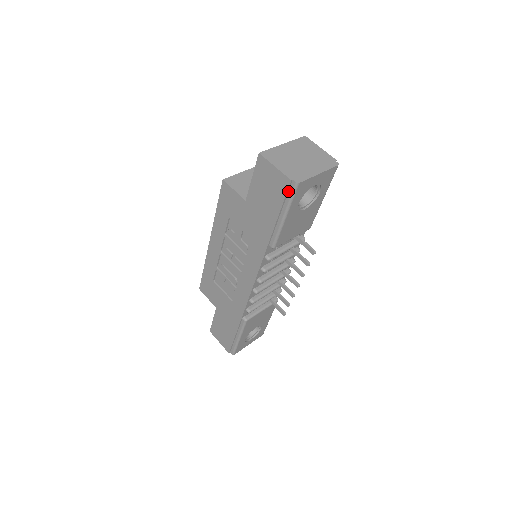
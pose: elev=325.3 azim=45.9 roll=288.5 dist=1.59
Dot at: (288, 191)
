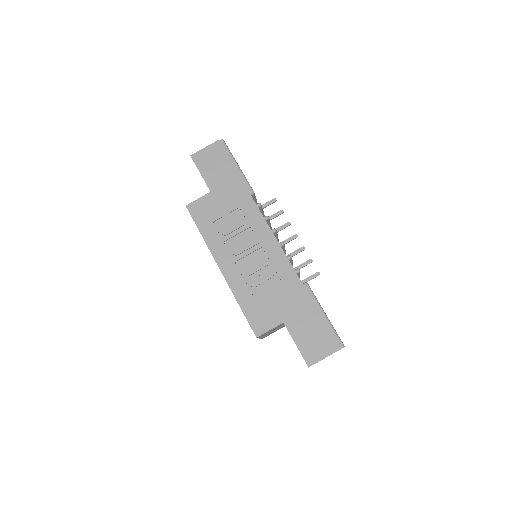
Dot at: (223, 149)
